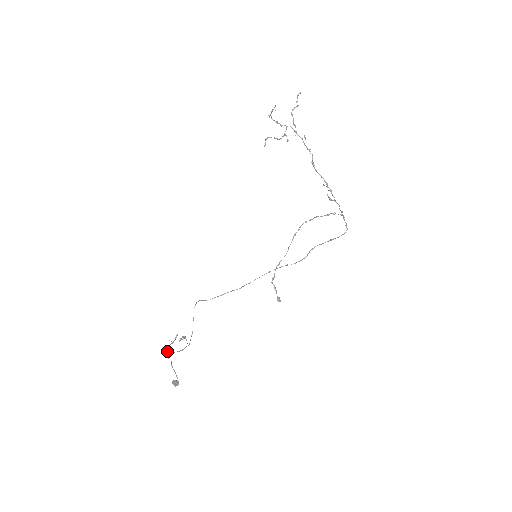
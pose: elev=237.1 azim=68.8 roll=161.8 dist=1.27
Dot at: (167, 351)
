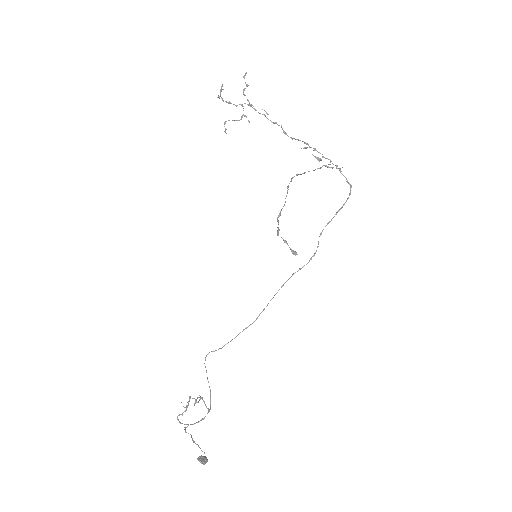
Dot at: (182, 423)
